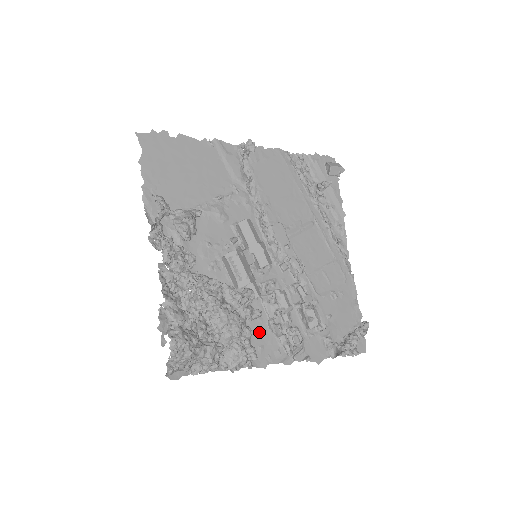
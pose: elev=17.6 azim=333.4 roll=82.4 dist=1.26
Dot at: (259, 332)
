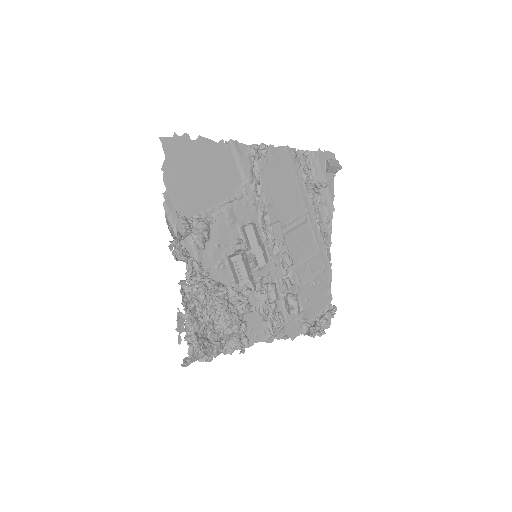
Dot at: (250, 318)
